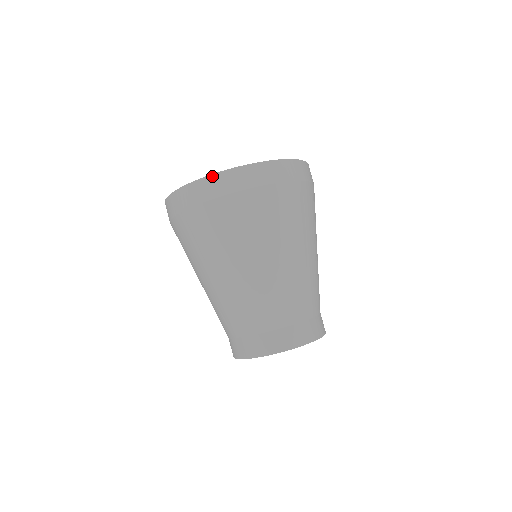
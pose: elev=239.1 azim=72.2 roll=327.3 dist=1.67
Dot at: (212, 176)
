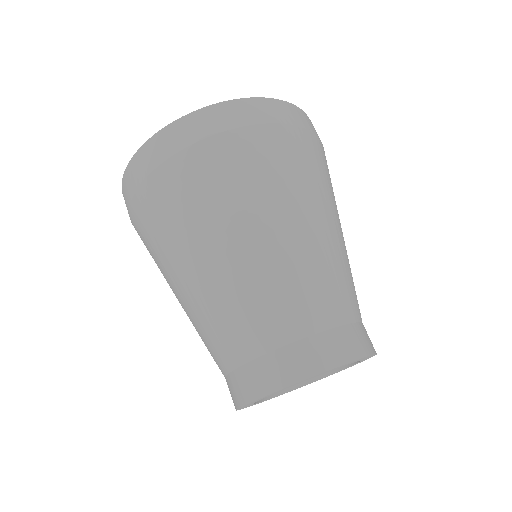
Dot at: (122, 183)
